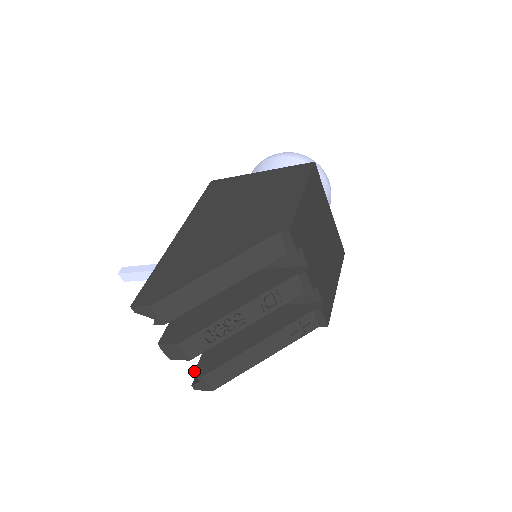
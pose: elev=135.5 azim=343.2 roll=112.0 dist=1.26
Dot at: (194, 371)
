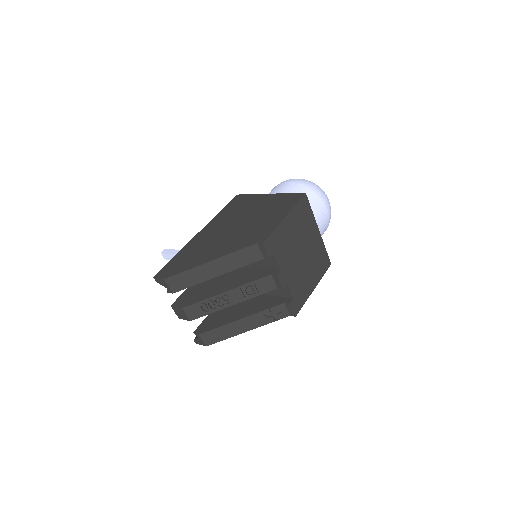
Dot at: (195, 330)
